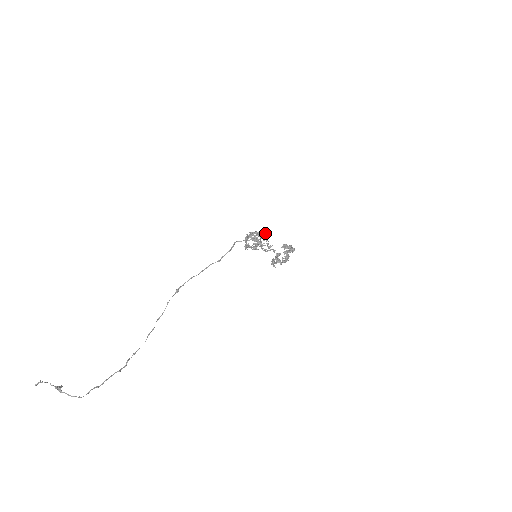
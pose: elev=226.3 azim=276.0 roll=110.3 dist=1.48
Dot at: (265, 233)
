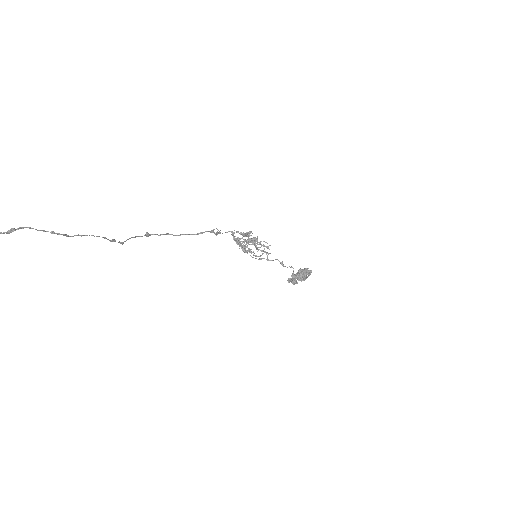
Dot at: occluded
